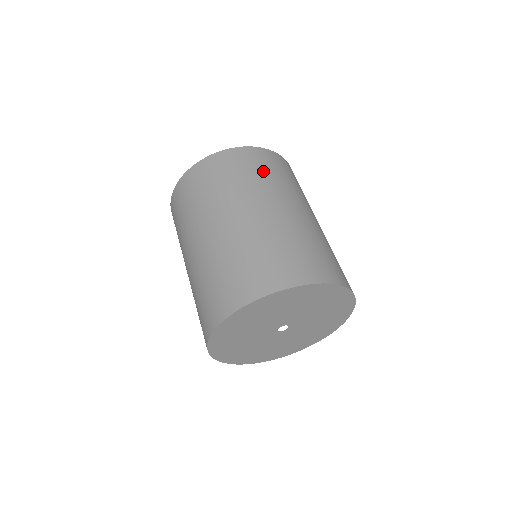
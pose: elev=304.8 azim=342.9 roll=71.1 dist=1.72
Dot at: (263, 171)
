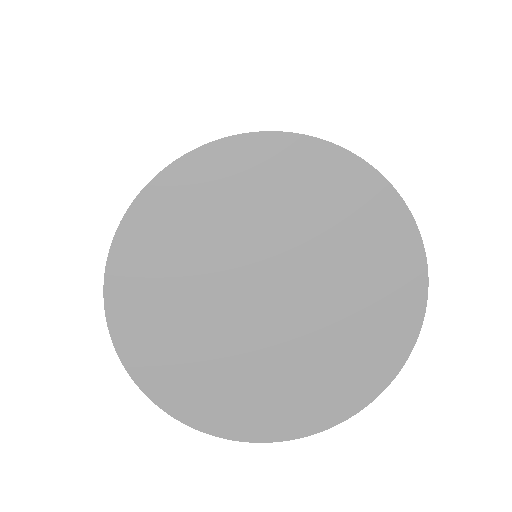
Dot at: occluded
